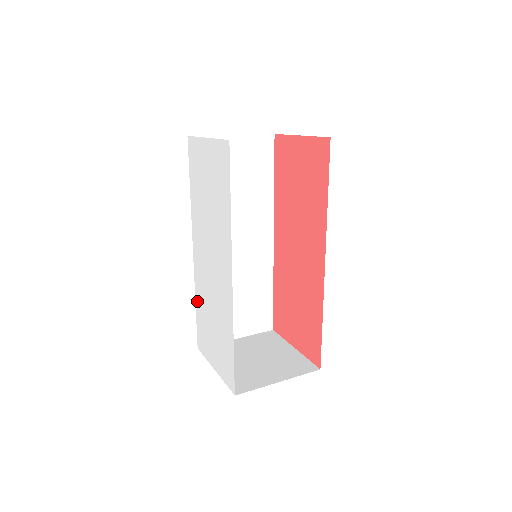
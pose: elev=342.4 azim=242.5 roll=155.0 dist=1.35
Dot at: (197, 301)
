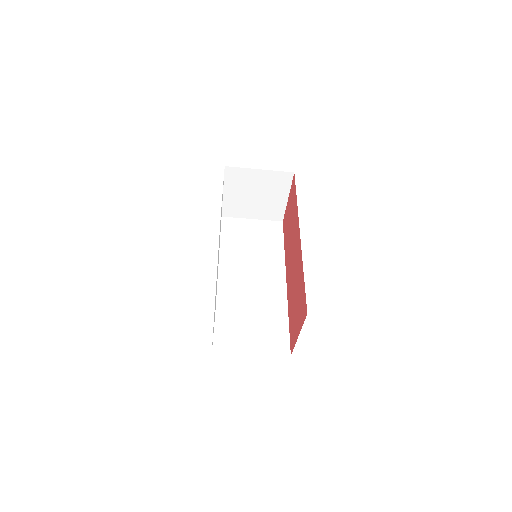
Dot at: occluded
